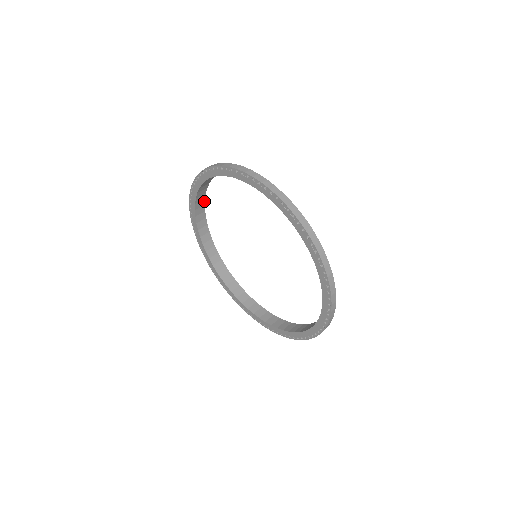
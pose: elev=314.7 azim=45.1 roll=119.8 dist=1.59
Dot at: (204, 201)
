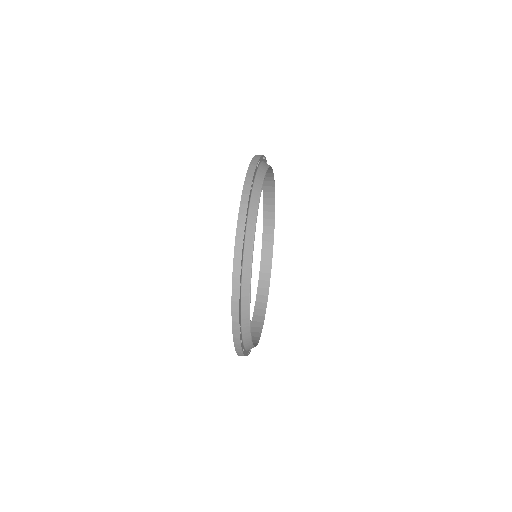
Dot at: (274, 195)
